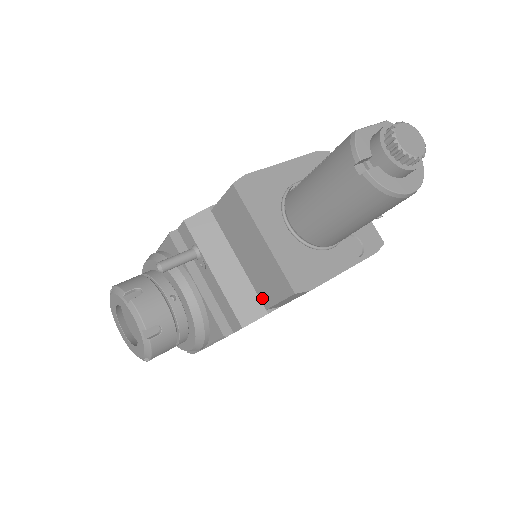
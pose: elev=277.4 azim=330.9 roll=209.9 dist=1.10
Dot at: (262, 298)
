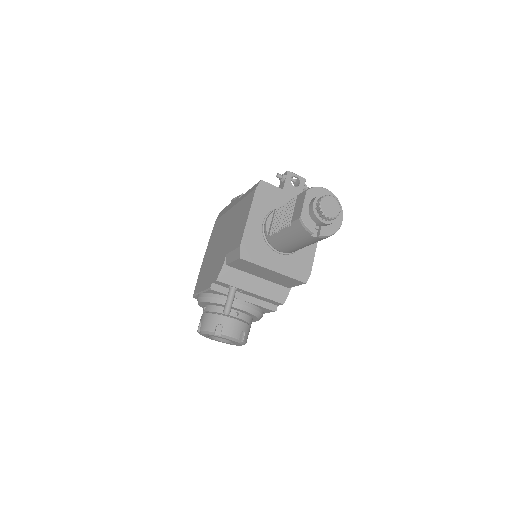
Dot at: (284, 286)
